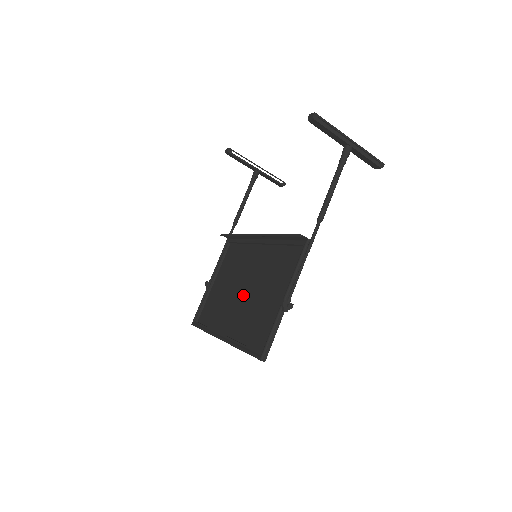
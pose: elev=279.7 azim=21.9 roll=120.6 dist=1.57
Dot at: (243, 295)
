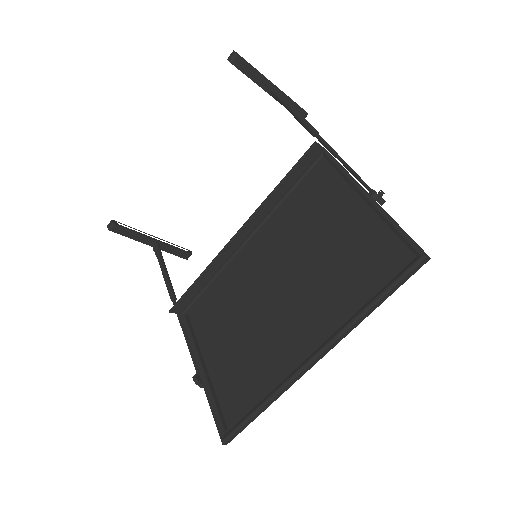
Dot at: (285, 296)
